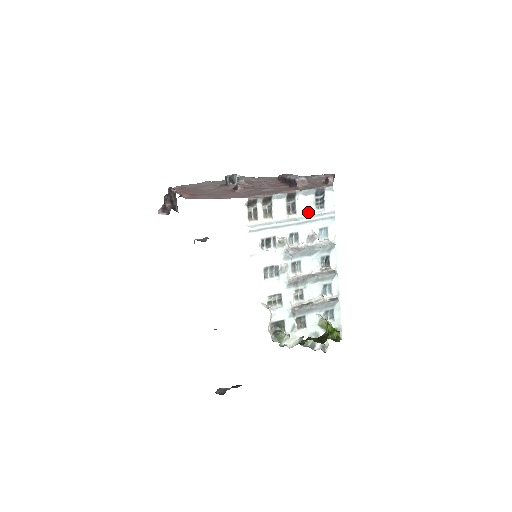
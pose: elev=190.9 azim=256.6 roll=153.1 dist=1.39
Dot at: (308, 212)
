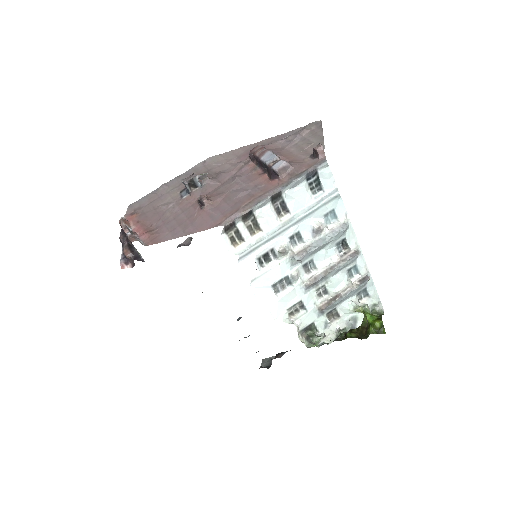
Dot at: (304, 204)
